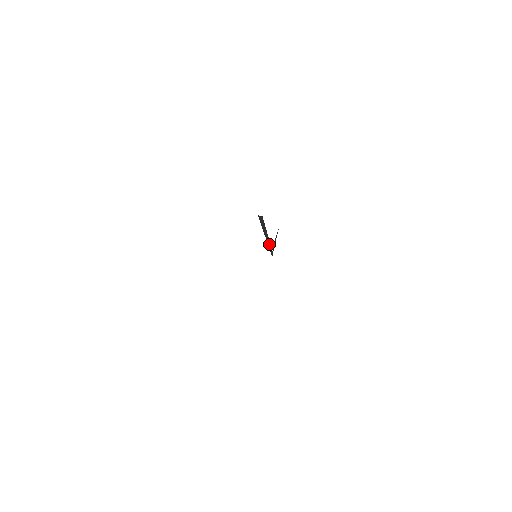
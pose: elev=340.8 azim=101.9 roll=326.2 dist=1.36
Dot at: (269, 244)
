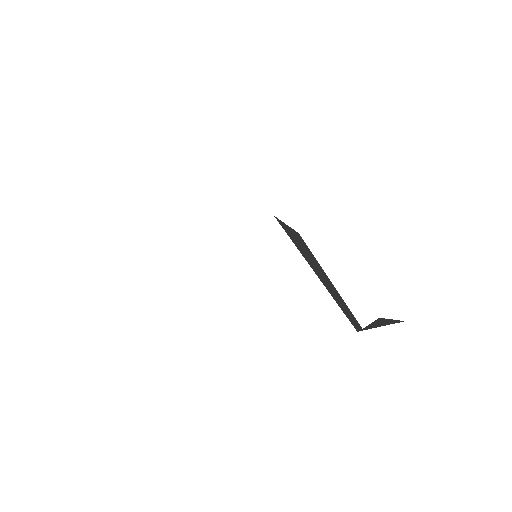
Dot at: (338, 298)
